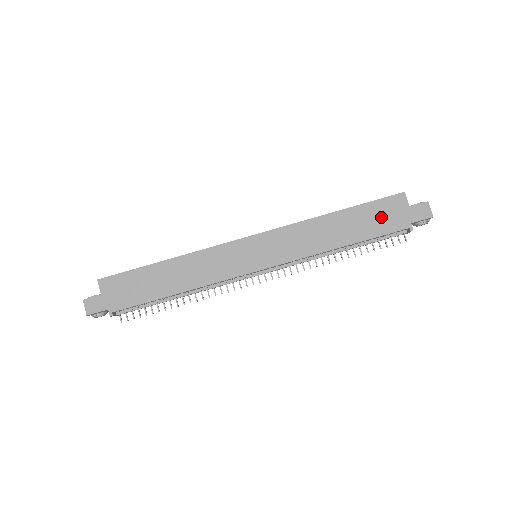
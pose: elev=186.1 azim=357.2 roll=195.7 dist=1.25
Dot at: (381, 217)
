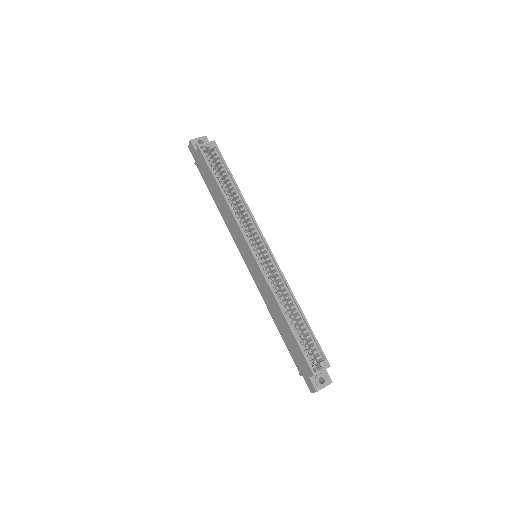
Dot at: (296, 354)
